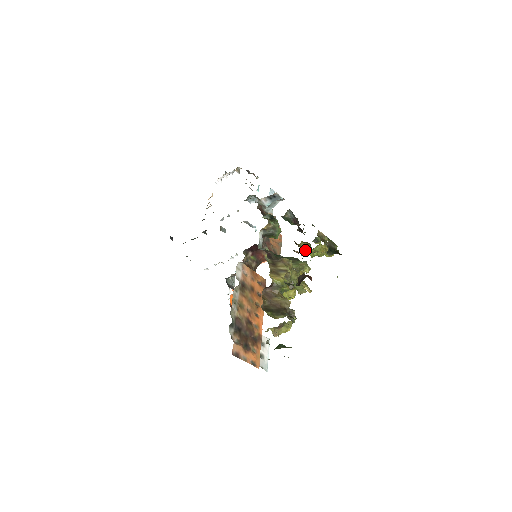
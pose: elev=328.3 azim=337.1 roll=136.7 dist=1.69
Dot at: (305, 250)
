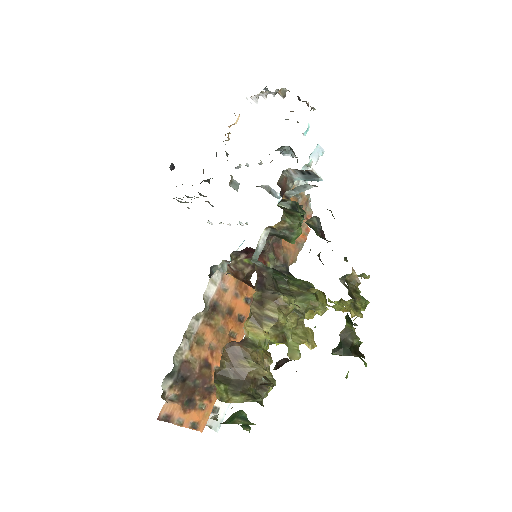
Dot at: (317, 297)
